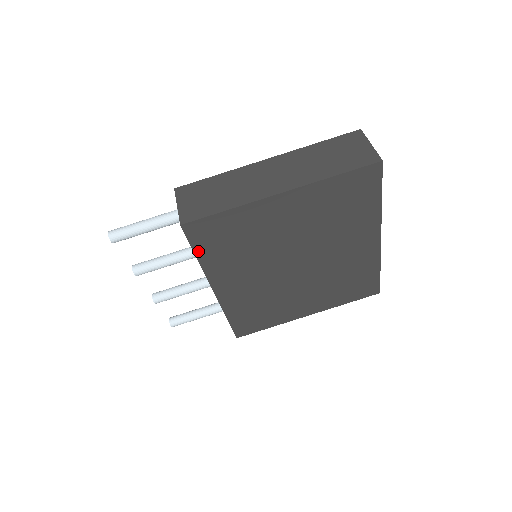
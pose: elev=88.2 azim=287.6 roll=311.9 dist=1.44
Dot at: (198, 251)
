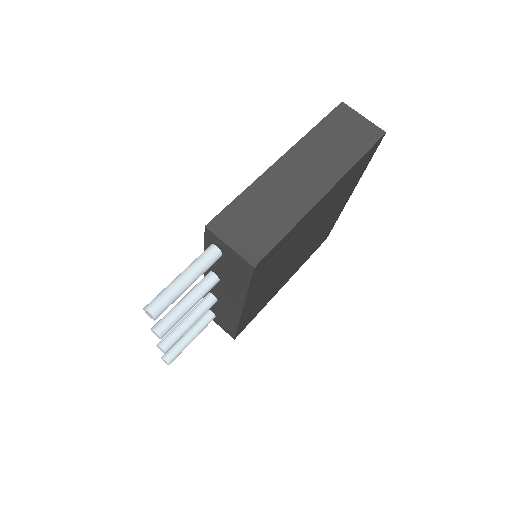
Dot at: (252, 283)
